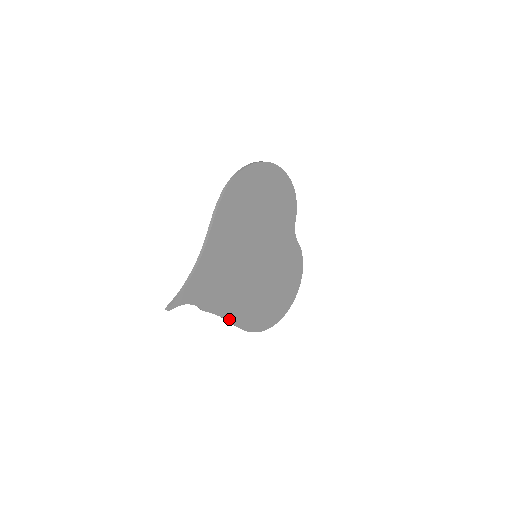
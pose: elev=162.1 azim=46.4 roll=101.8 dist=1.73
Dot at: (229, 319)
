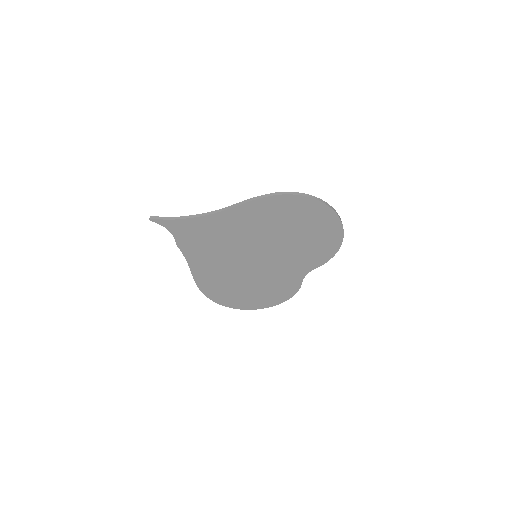
Dot at: (192, 269)
